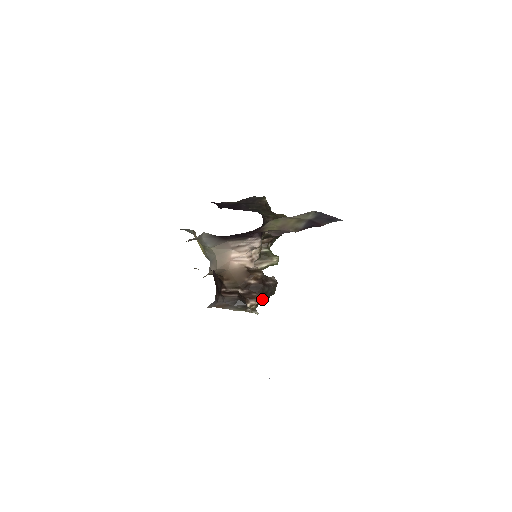
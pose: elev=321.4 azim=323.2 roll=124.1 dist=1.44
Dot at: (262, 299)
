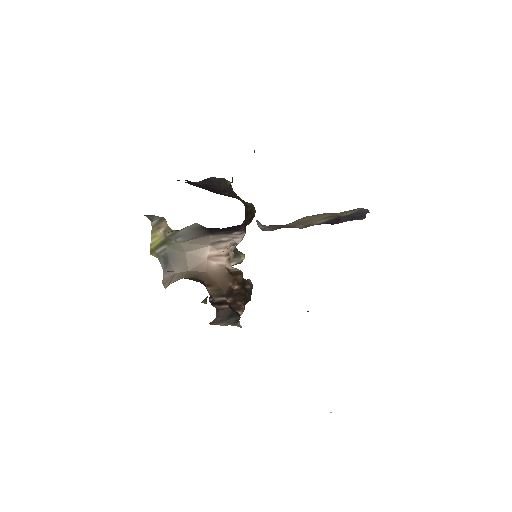
Dot at: occluded
